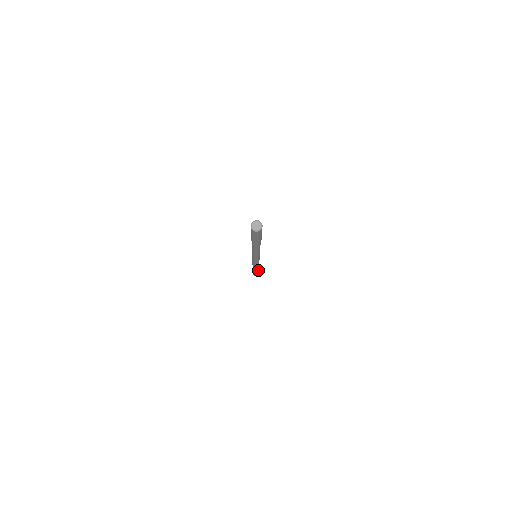
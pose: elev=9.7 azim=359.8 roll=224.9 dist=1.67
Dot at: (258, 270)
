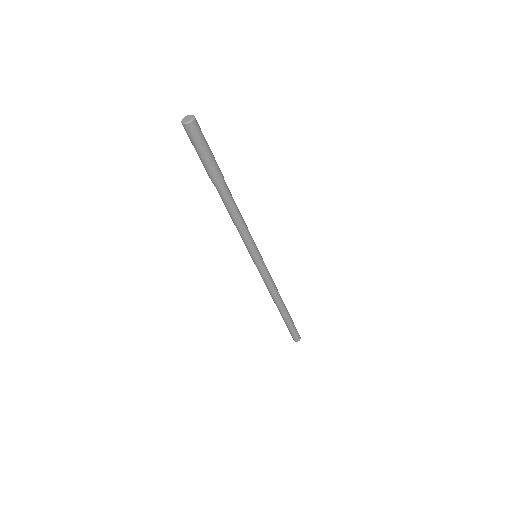
Dot at: (288, 320)
